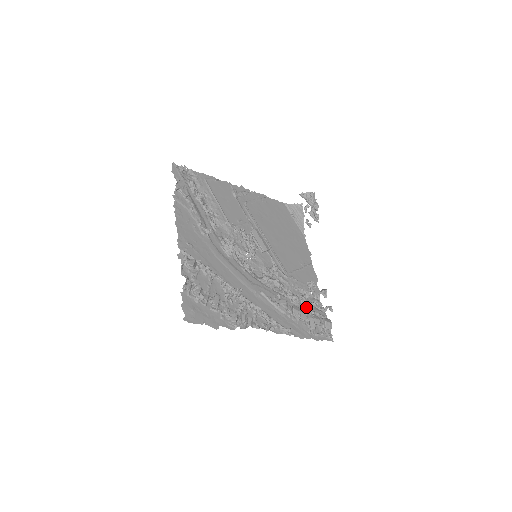
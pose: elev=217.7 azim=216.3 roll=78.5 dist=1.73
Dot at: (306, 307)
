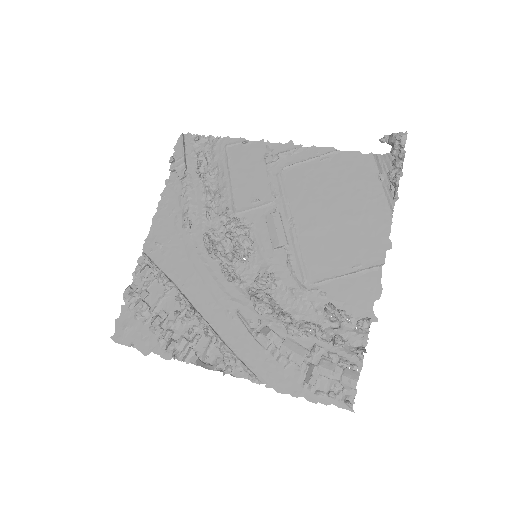
Dot at: (315, 344)
